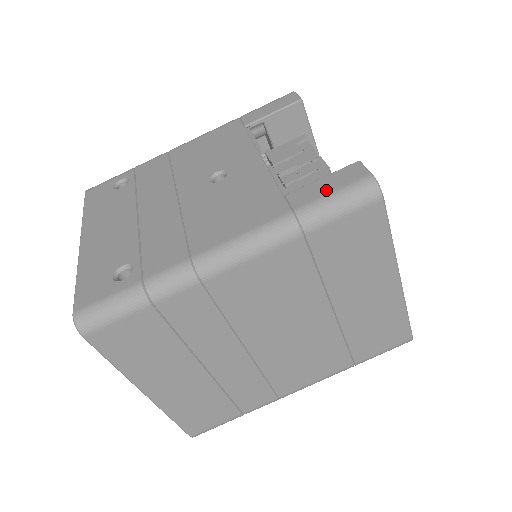
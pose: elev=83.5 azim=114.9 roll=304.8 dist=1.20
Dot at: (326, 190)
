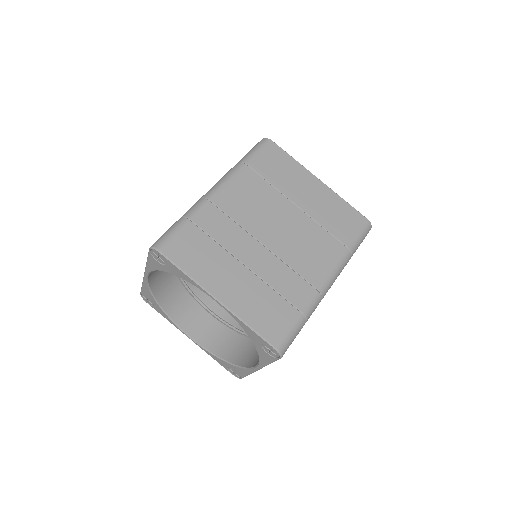
Dot at: occluded
